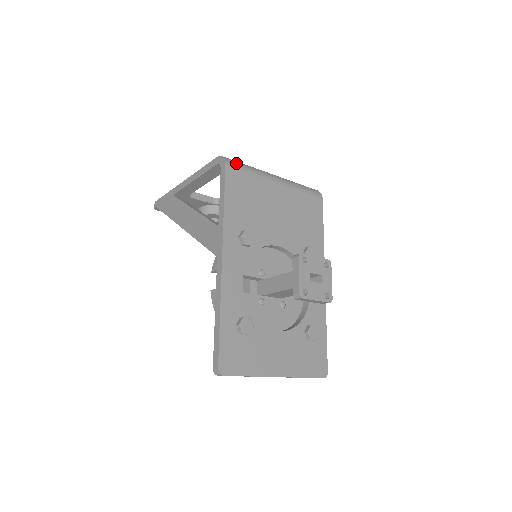
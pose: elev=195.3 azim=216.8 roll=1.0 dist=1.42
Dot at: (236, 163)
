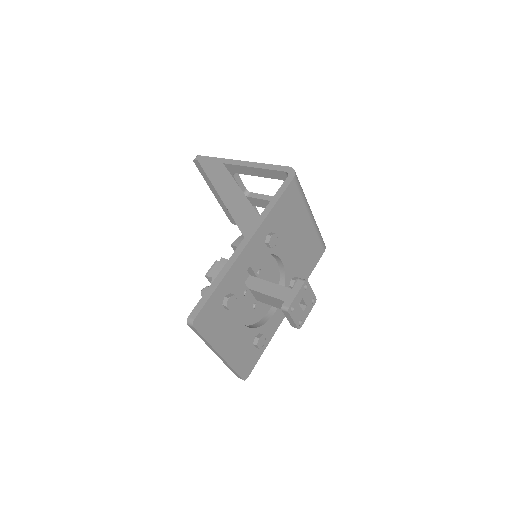
Dot at: (299, 182)
